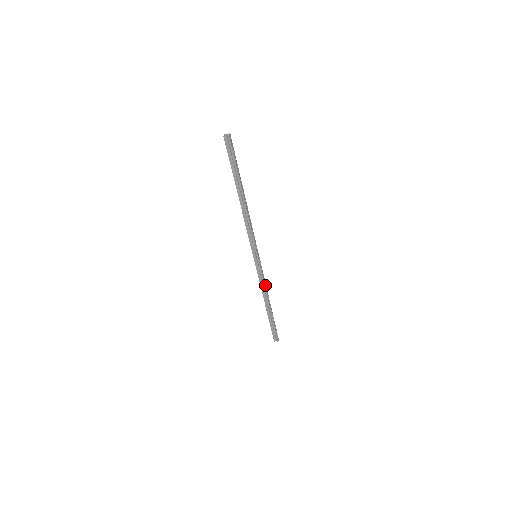
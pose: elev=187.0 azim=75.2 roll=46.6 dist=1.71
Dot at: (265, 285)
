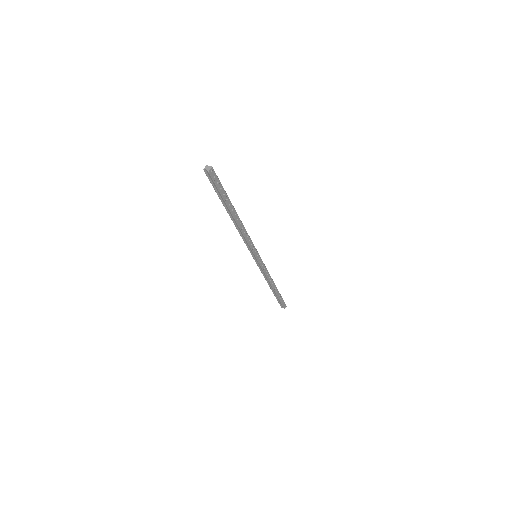
Dot at: (268, 275)
